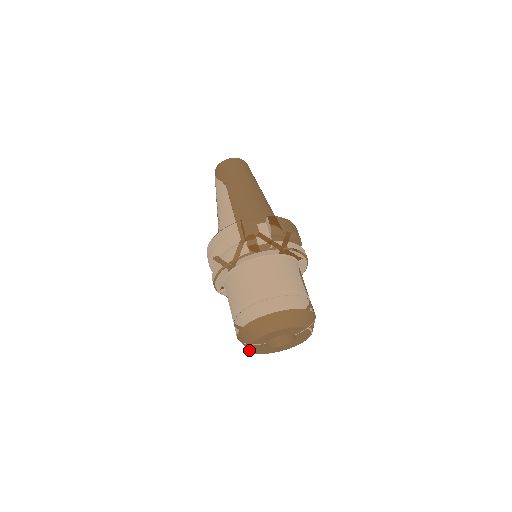
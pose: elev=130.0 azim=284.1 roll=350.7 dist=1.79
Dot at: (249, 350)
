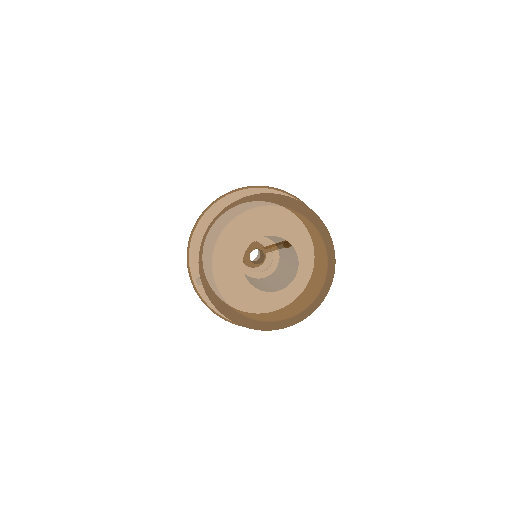
Dot at: (214, 277)
